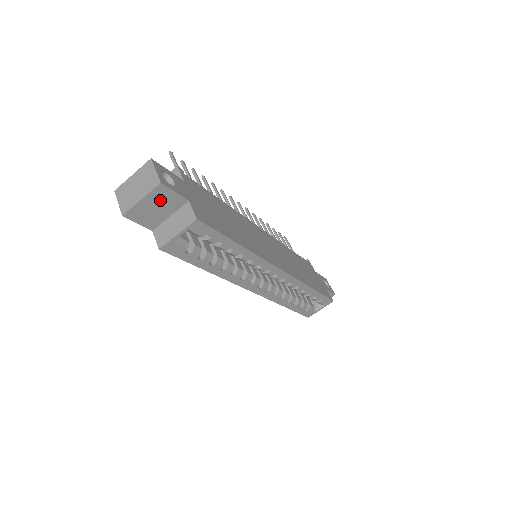
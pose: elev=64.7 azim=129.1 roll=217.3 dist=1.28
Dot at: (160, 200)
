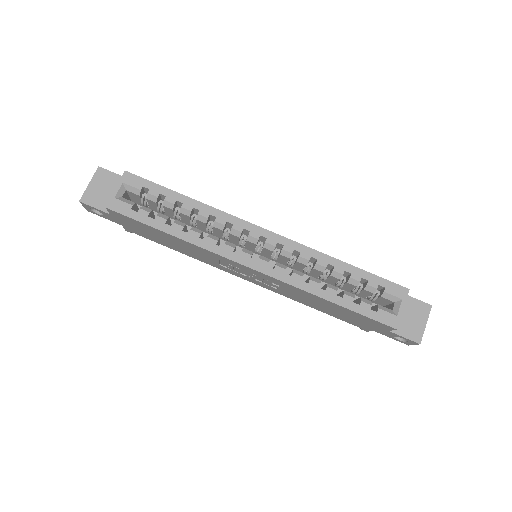
Dot at: (105, 182)
